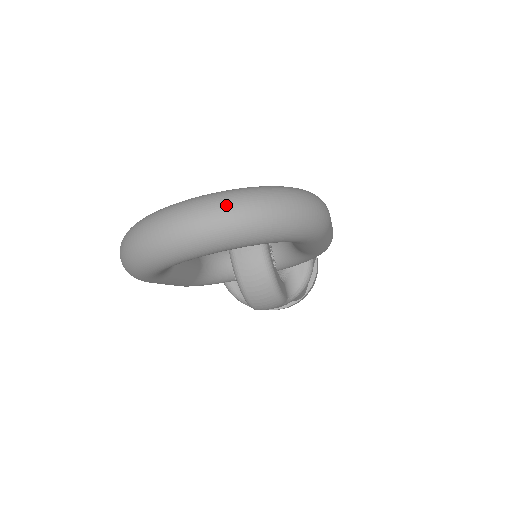
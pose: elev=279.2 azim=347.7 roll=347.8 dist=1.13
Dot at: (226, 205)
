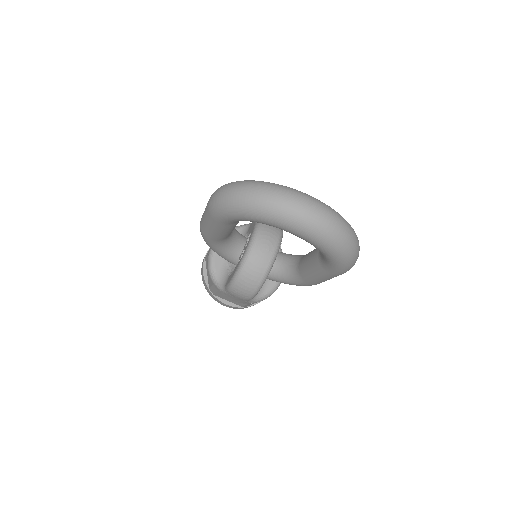
Dot at: (332, 216)
